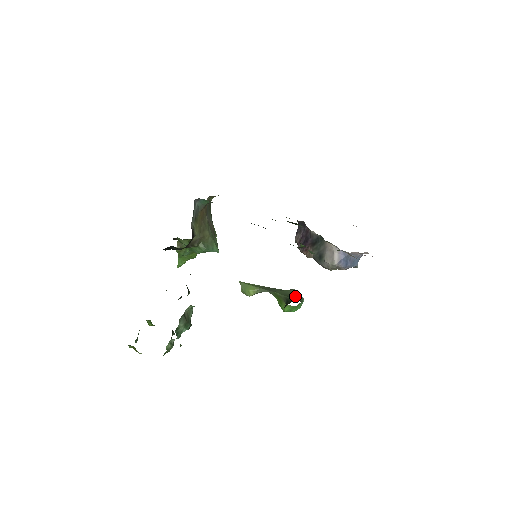
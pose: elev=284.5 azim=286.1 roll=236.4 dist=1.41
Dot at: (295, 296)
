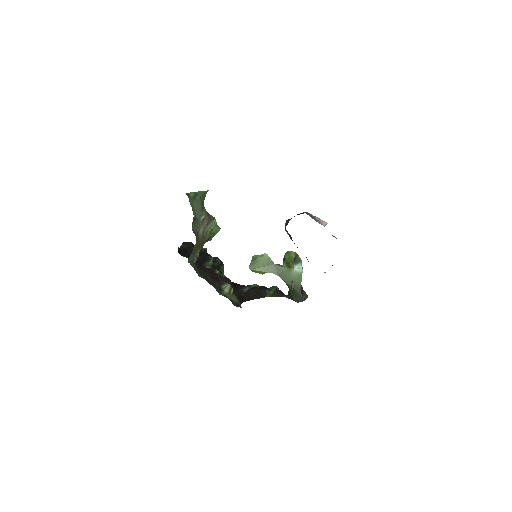
Dot at: (295, 283)
